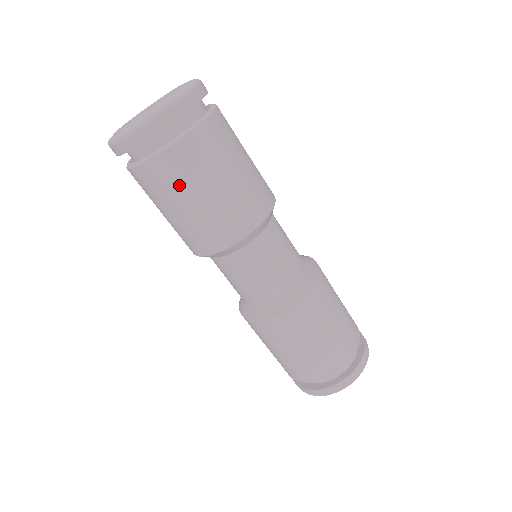
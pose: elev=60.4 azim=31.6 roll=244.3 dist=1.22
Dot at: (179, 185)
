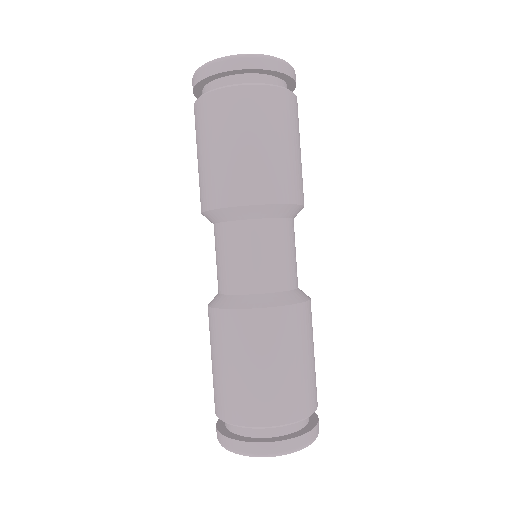
Dot at: (276, 121)
